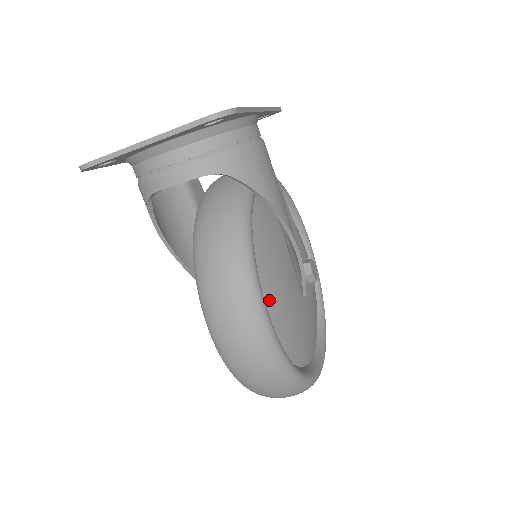
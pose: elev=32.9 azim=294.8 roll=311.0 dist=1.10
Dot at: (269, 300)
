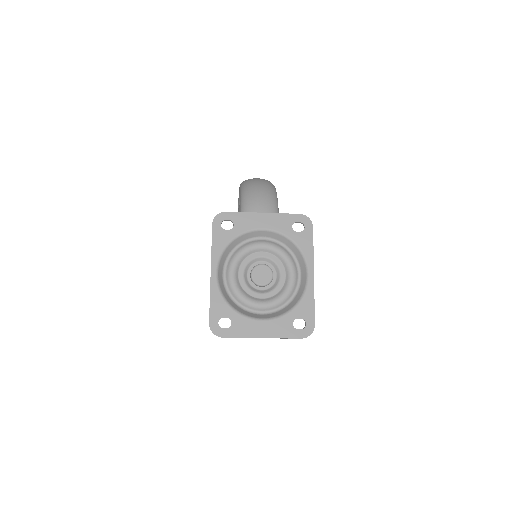
Dot at: occluded
